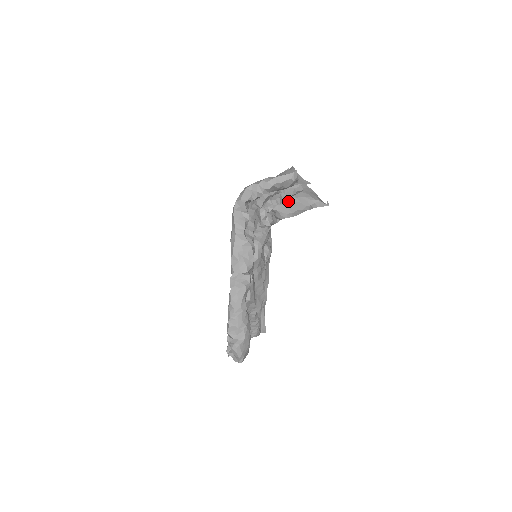
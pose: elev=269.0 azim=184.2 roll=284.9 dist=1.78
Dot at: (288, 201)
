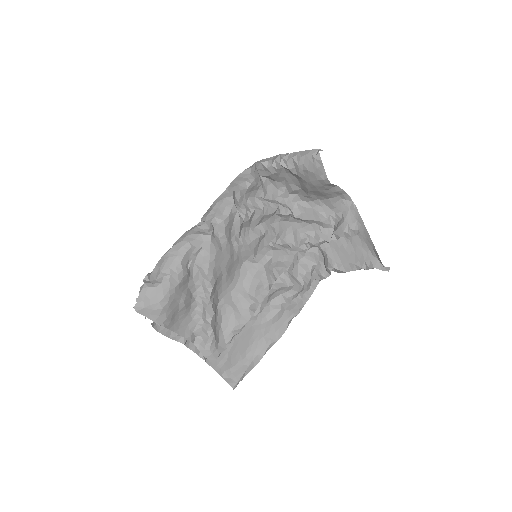
Dot at: (342, 246)
